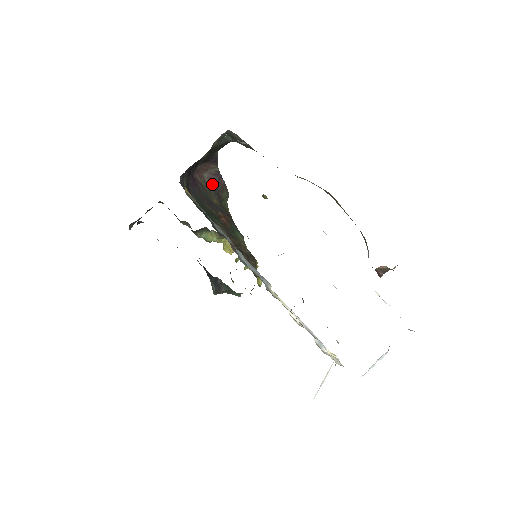
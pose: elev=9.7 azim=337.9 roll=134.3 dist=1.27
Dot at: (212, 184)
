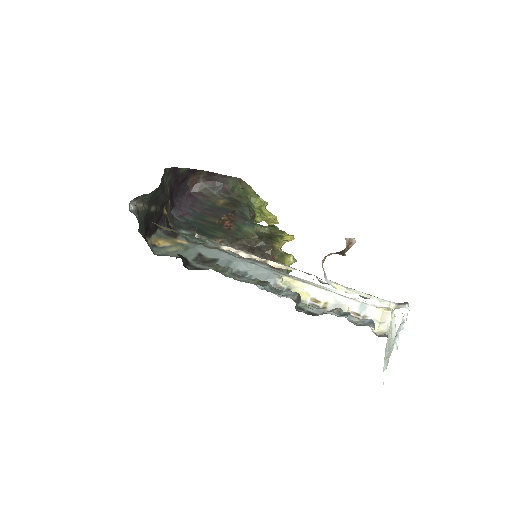
Dot at: (212, 185)
